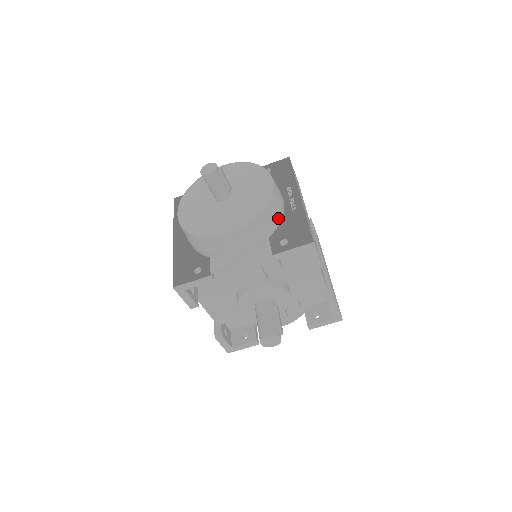
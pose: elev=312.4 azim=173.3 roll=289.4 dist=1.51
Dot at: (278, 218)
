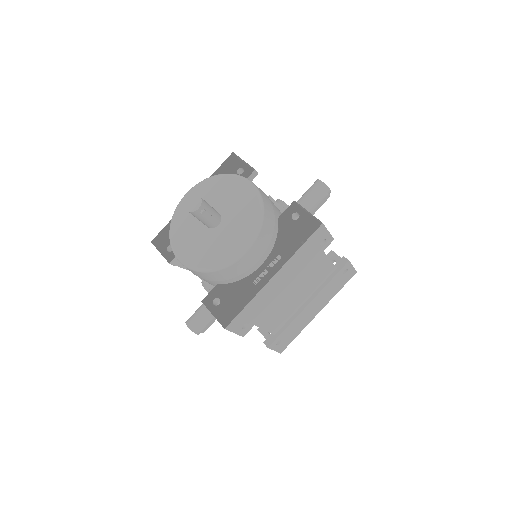
Dot at: (233, 279)
